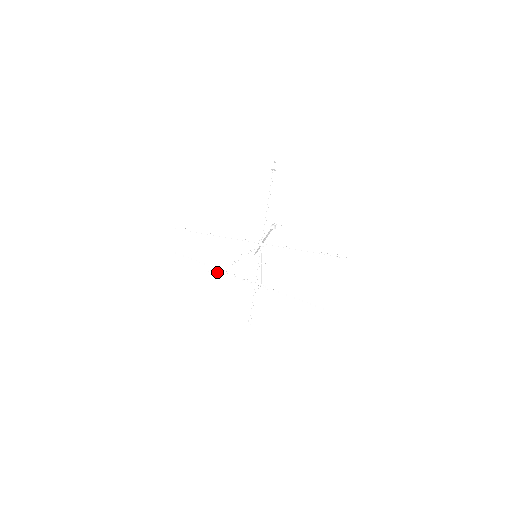
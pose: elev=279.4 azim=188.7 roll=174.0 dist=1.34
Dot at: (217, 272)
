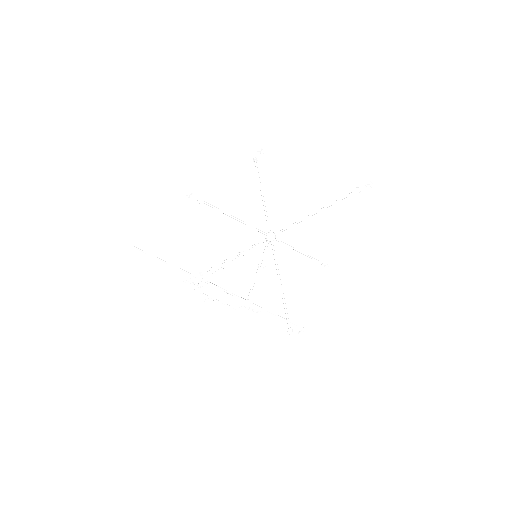
Dot at: (195, 283)
